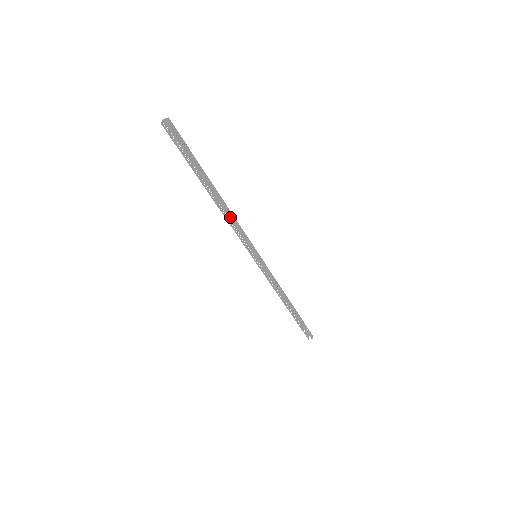
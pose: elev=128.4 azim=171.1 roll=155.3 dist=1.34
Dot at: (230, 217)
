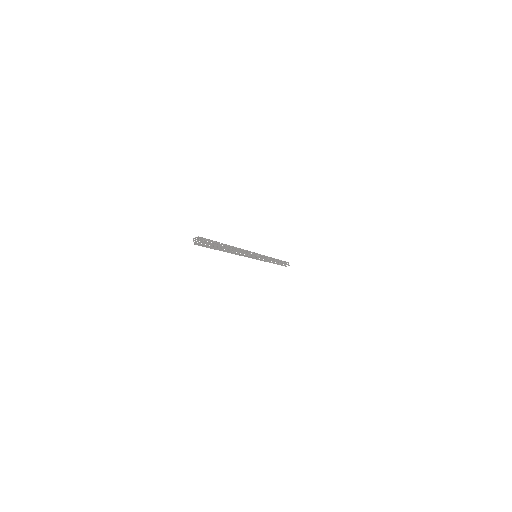
Dot at: occluded
